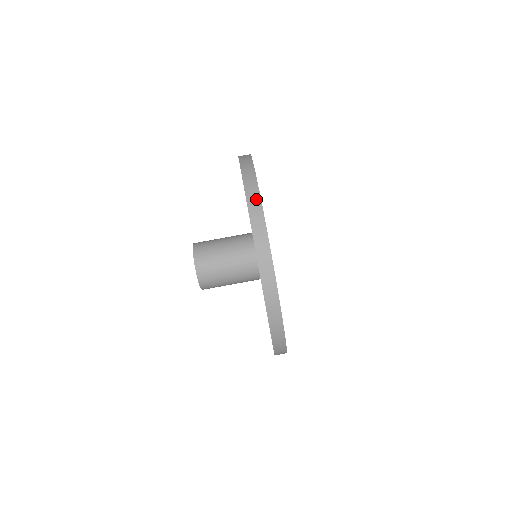
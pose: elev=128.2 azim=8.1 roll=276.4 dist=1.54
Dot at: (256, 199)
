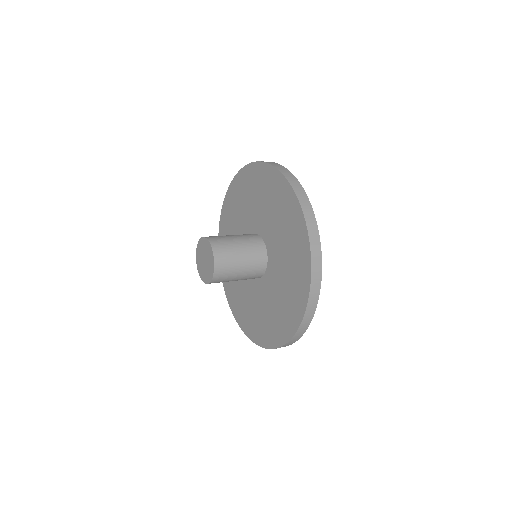
Dot at: (317, 288)
